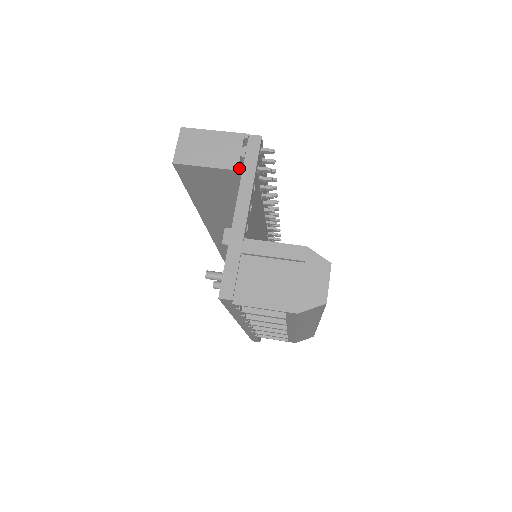
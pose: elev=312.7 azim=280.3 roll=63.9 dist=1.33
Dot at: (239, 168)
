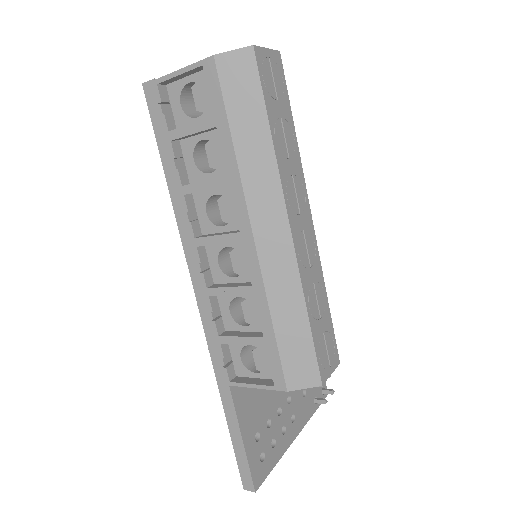
Dot at: occluded
